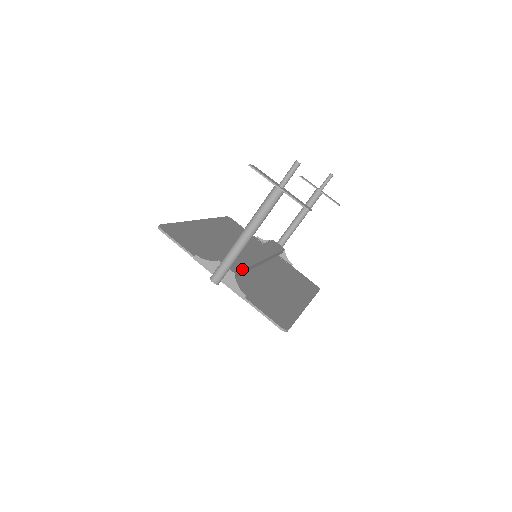
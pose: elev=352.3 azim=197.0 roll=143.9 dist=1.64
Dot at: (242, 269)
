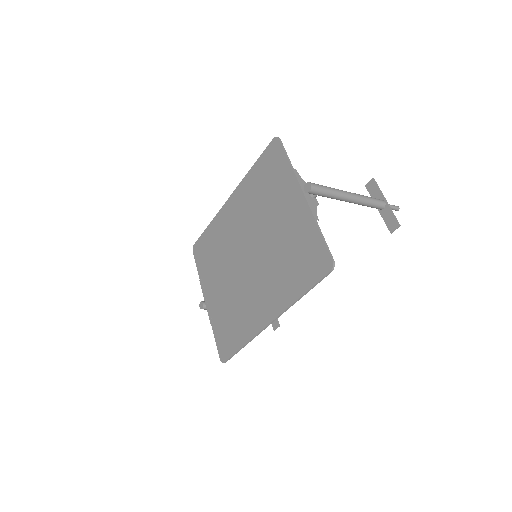
Dot at: occluded
